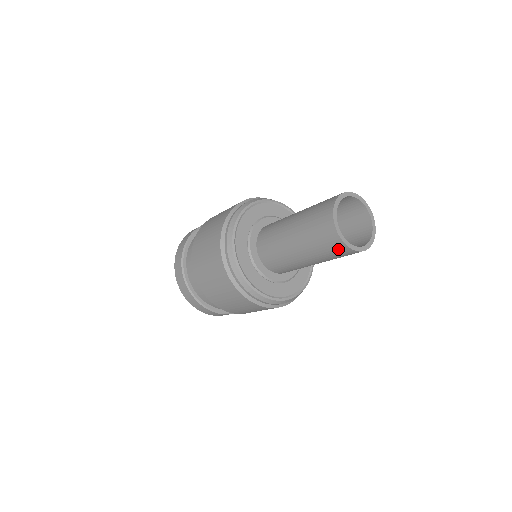
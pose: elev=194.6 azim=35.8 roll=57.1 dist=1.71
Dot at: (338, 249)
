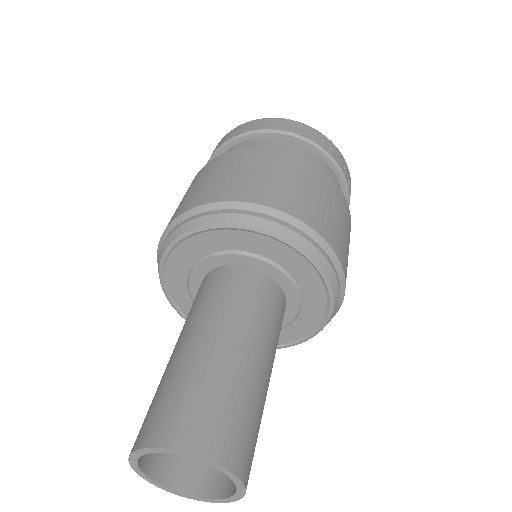
Dot at: occluded
